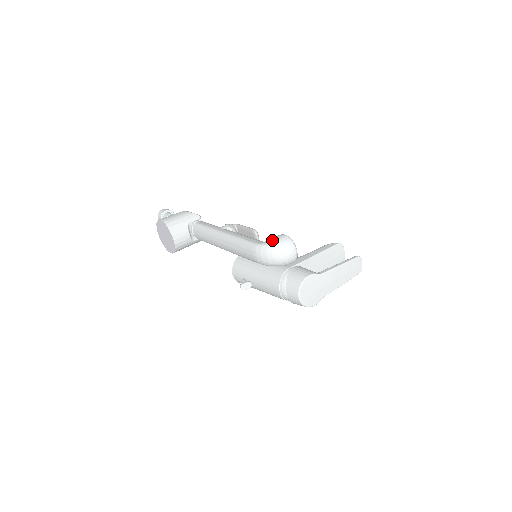
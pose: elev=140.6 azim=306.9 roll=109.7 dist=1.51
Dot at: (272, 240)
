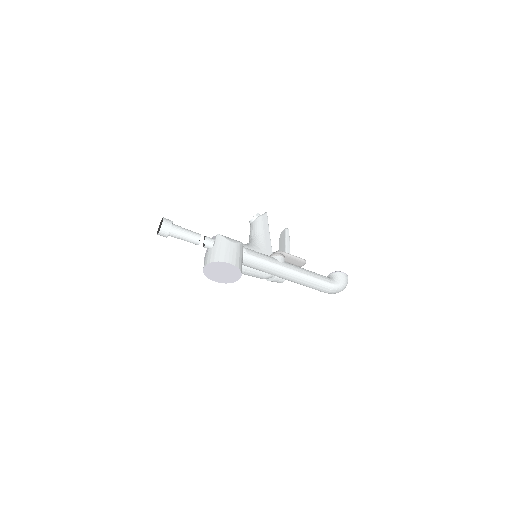
Dot at: (342, 280)
